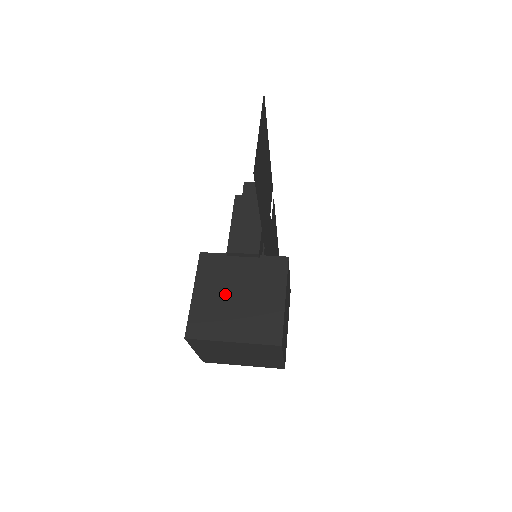
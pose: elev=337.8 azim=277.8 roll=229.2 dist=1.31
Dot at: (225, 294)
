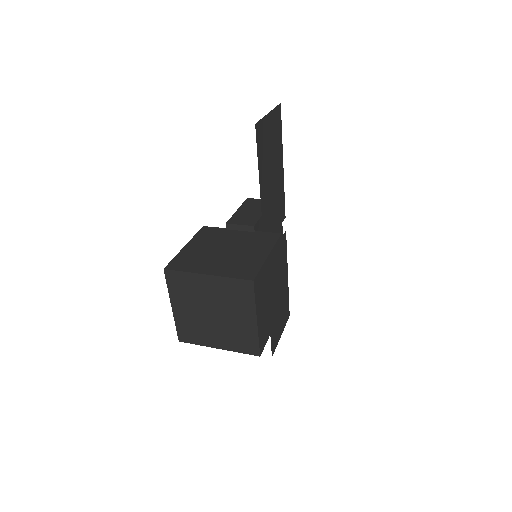
Dot at: (214, 248)
